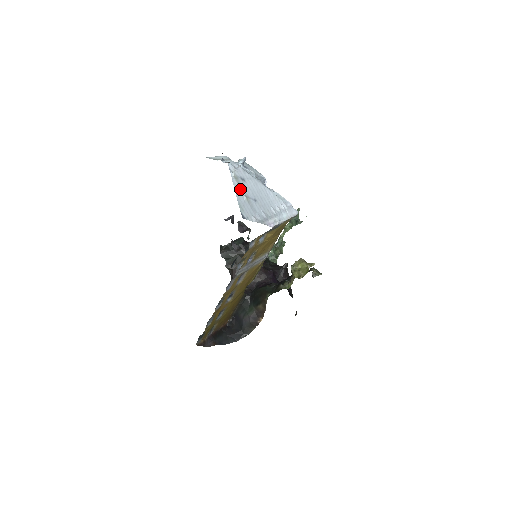
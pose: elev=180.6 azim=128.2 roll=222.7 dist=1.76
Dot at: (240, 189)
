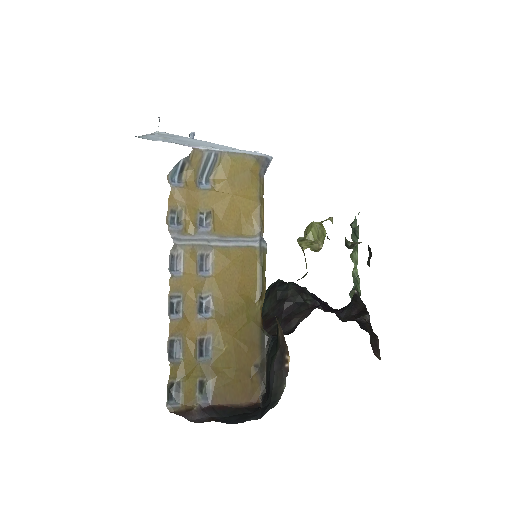
Dot at: (159, 136)
